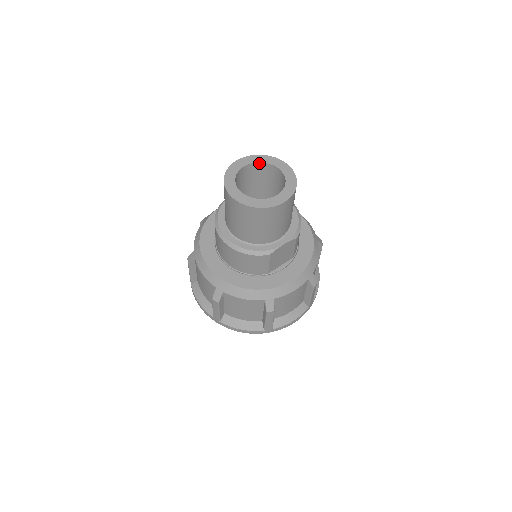
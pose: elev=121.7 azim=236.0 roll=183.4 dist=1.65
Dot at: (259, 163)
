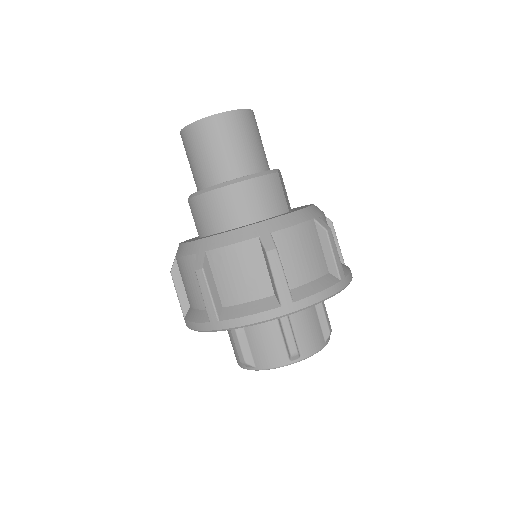
Dot at: occluded
